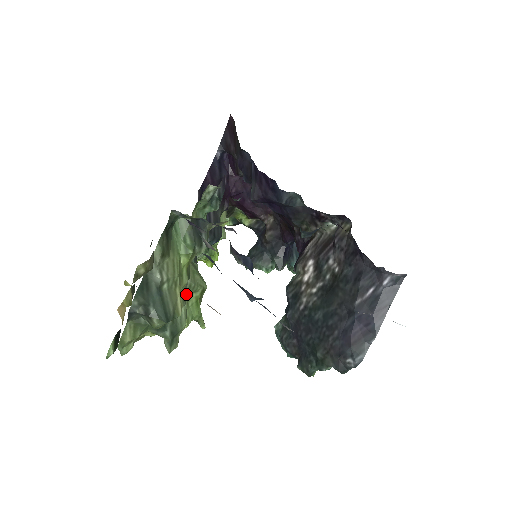
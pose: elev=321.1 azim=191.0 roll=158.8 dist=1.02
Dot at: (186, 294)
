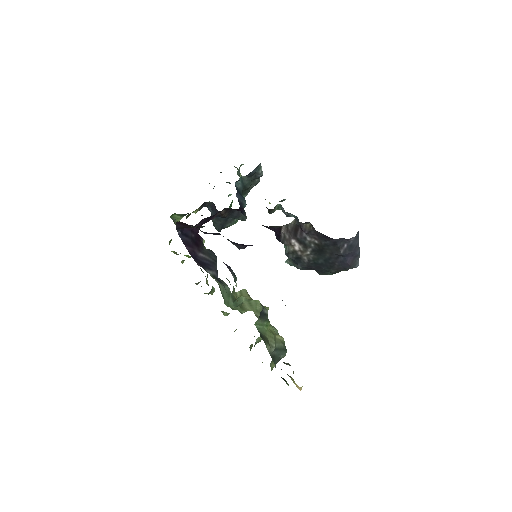
Dot at: occluded
